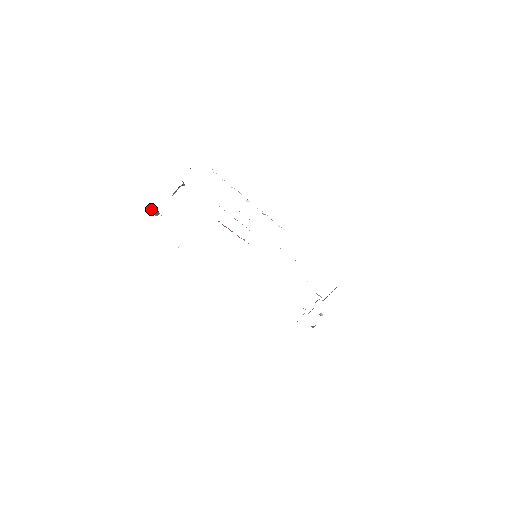
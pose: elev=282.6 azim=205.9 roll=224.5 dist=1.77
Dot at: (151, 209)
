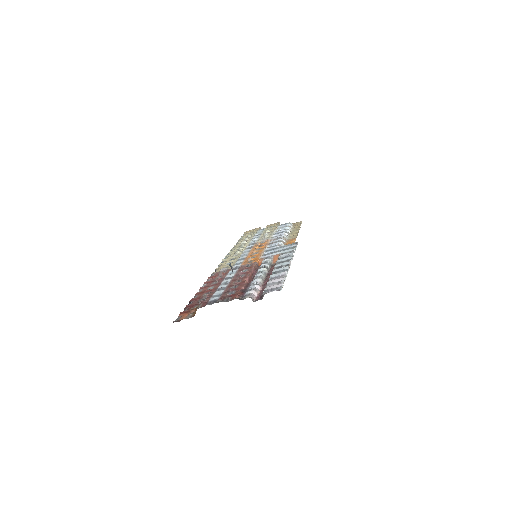
Dot at: occluded
